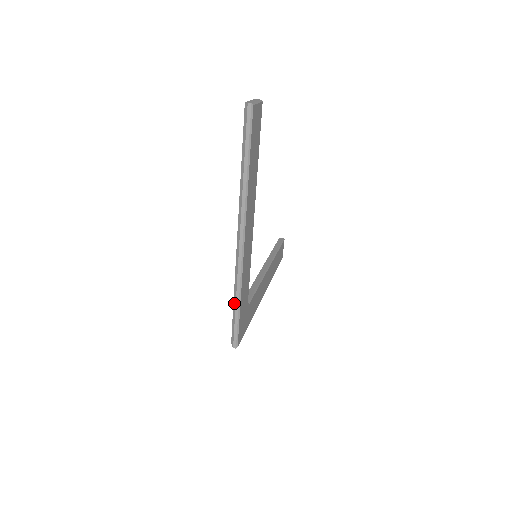
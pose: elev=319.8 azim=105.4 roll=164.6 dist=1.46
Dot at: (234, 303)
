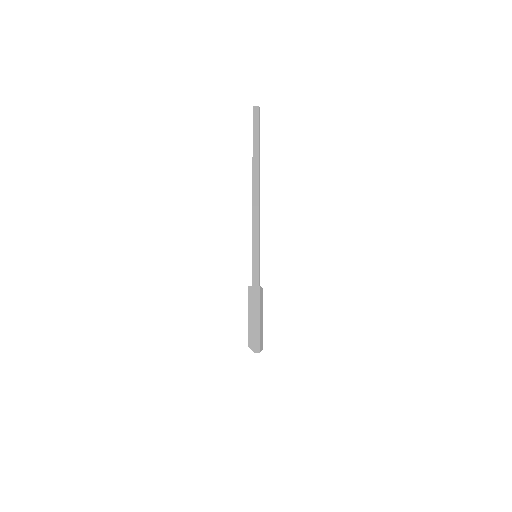
Dot at: occluded
